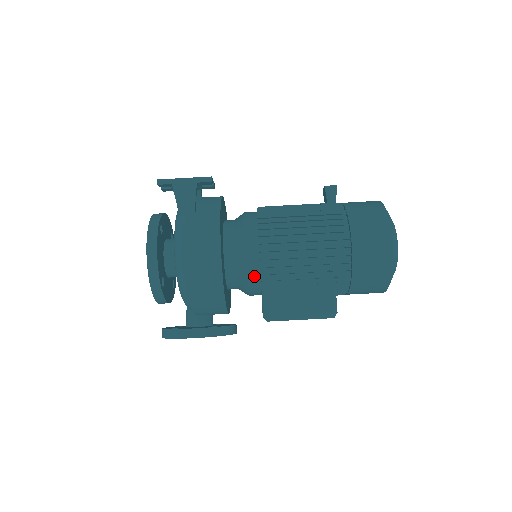
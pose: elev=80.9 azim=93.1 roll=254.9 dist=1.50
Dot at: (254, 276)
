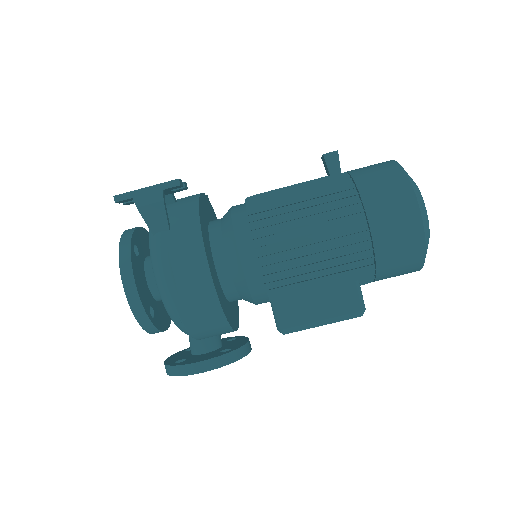
Dot at: (257, 287)
